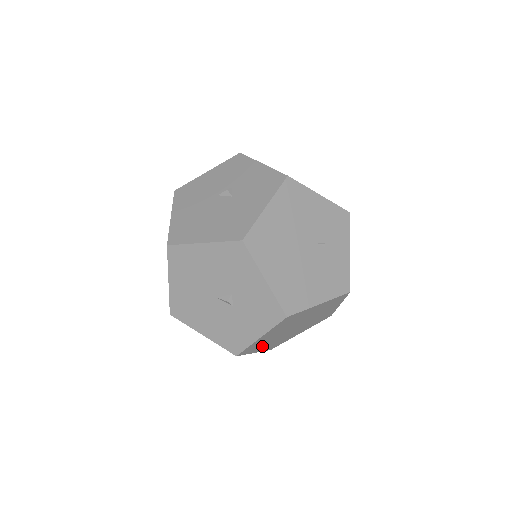
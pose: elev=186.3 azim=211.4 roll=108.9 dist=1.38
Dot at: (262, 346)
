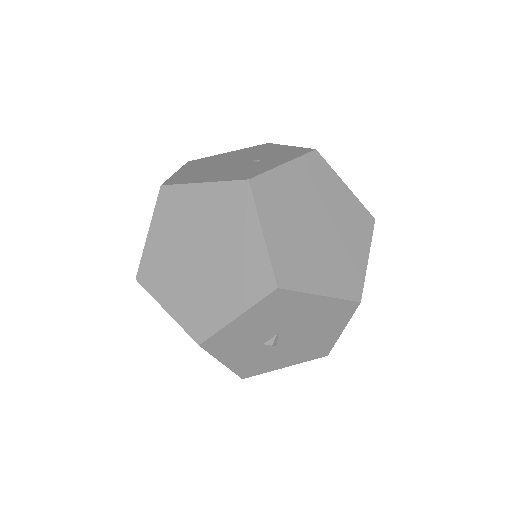
Dot at: (169, 290)
